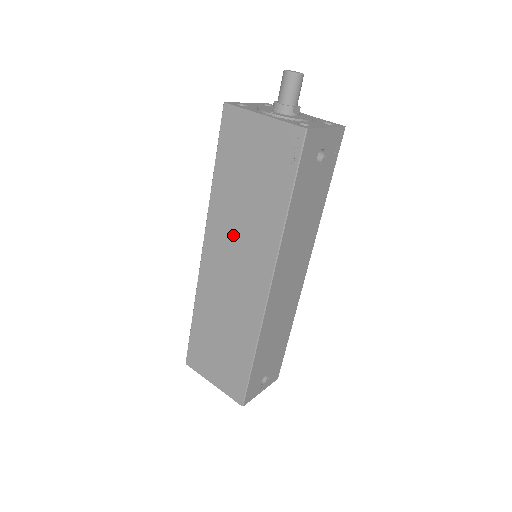
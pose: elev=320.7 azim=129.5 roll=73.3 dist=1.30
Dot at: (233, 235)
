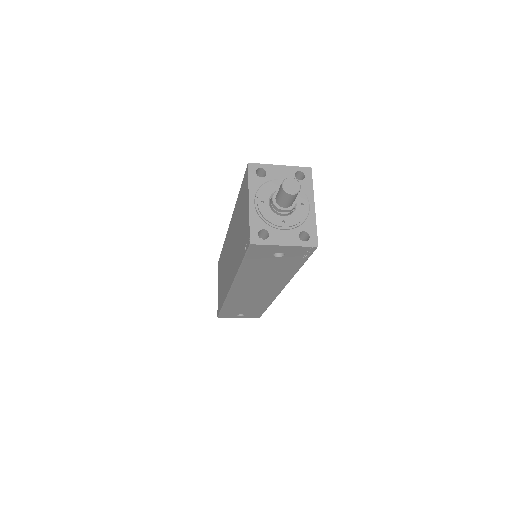
Dot at: (233, 240)
